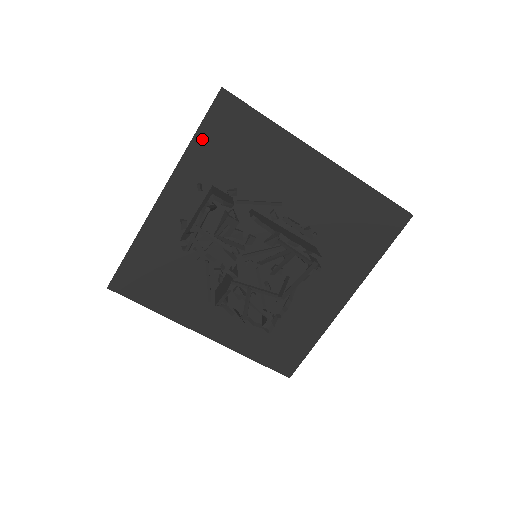
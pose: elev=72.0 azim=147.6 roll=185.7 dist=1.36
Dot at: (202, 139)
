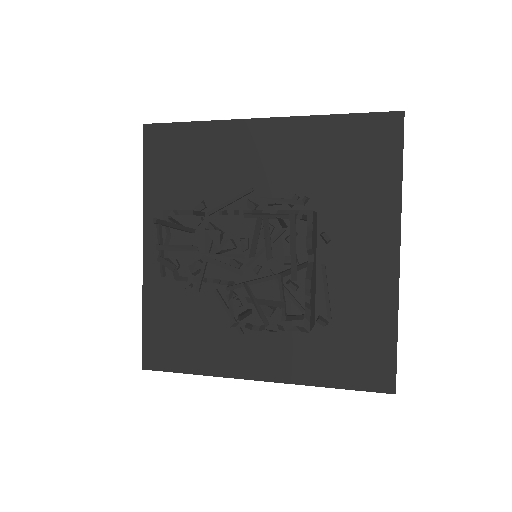
Dot at: (151, 177)
